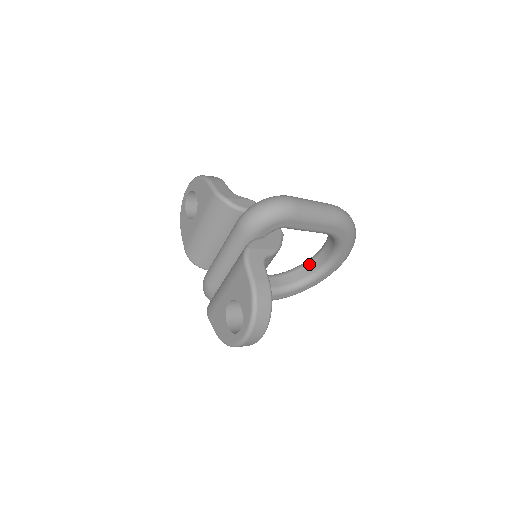
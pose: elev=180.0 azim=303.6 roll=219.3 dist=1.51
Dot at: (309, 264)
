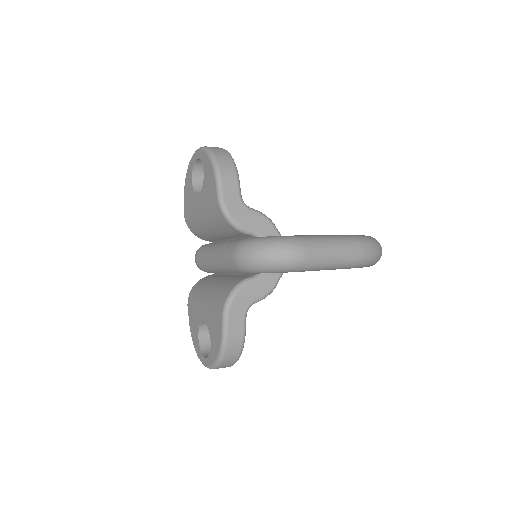
Dot at: occluded
